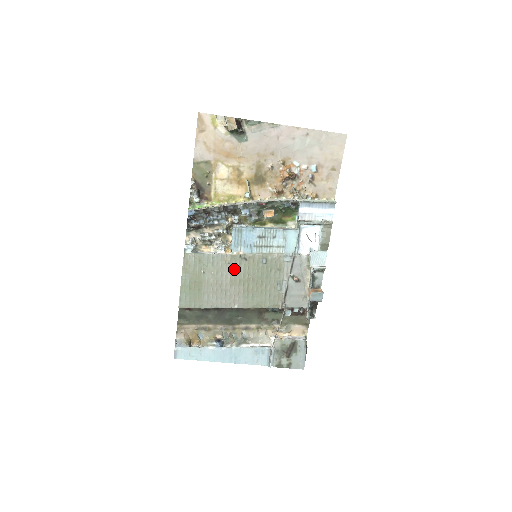
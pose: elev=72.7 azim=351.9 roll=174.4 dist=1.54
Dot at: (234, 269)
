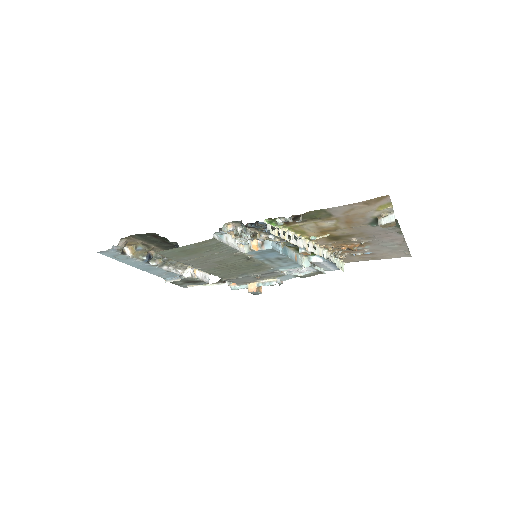
Dot at: (232, 259)
